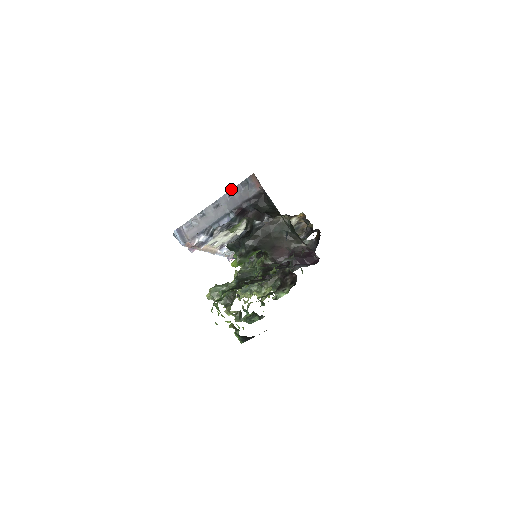
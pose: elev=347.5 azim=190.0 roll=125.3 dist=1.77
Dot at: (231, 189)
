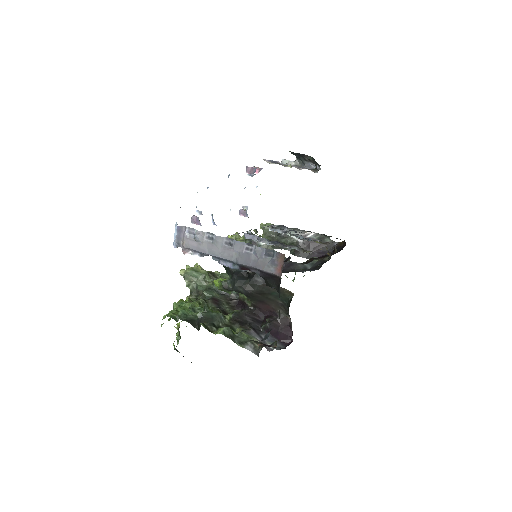
Dot at: occluded
